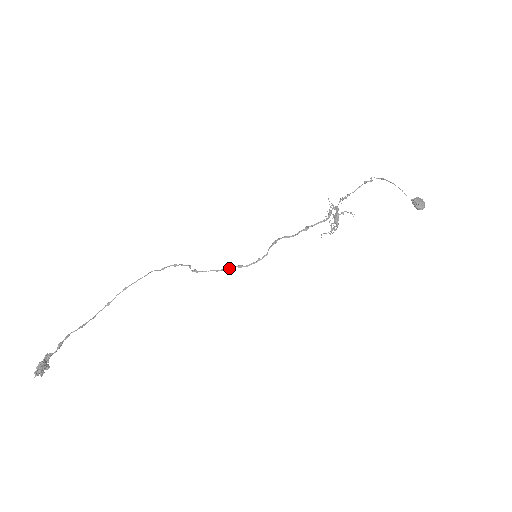
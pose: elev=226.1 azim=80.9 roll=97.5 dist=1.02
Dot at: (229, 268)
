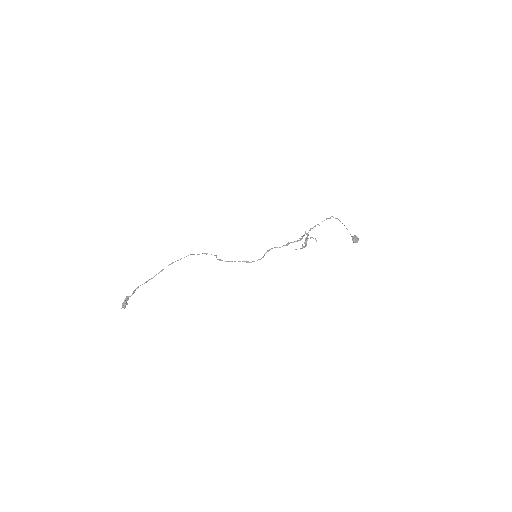
Dot at: occluded
